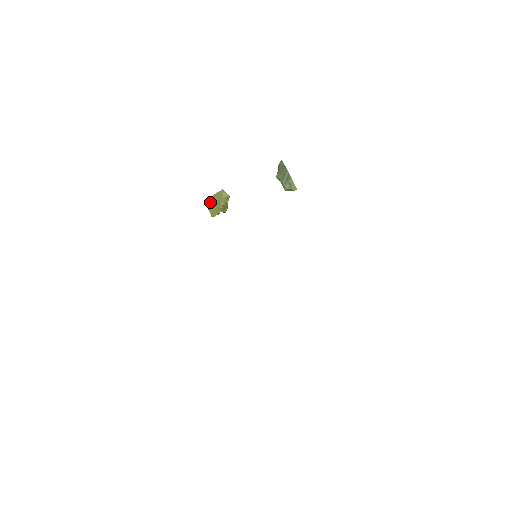
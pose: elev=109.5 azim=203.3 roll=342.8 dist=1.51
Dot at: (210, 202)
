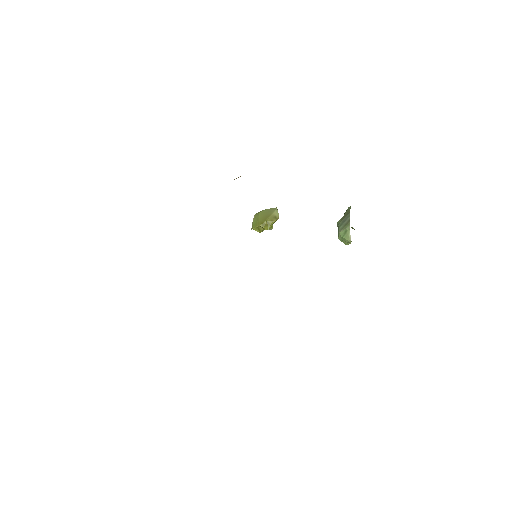
Dot at: (258, 214)
